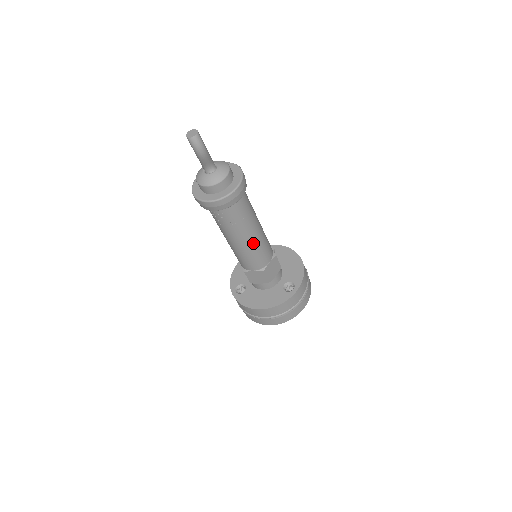
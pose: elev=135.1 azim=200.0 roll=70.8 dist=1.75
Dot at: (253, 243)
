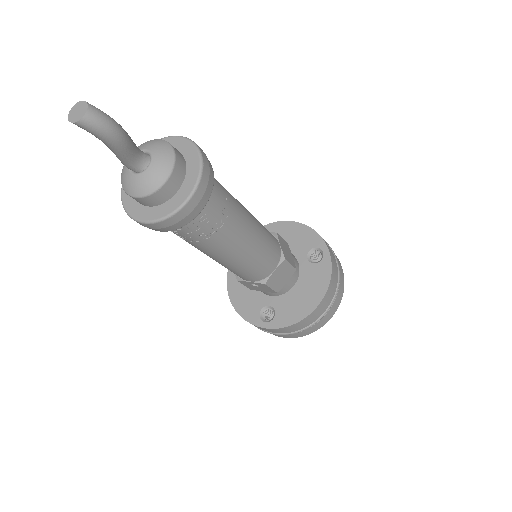
Dot at: (256, 231)
